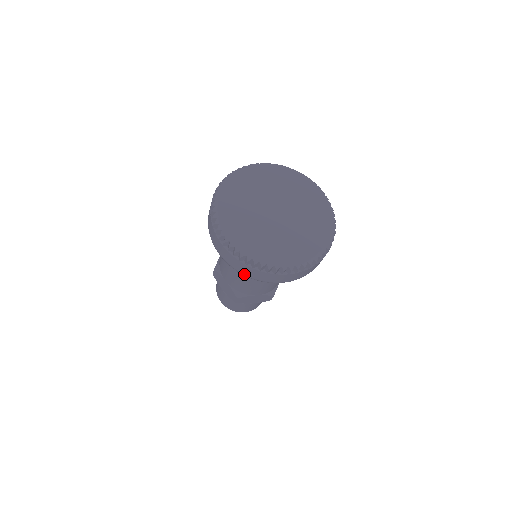
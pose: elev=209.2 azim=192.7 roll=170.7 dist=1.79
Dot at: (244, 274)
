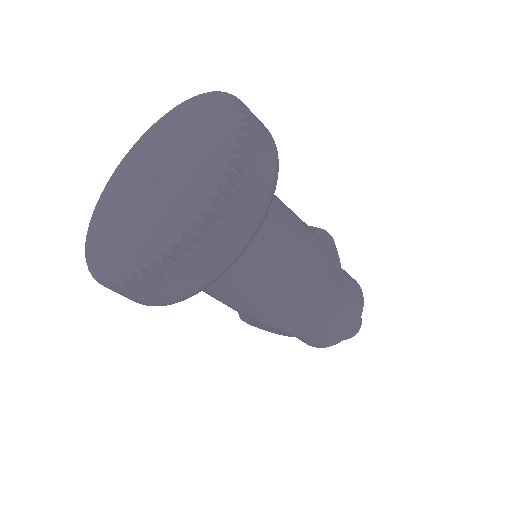
Dot at: occluded
